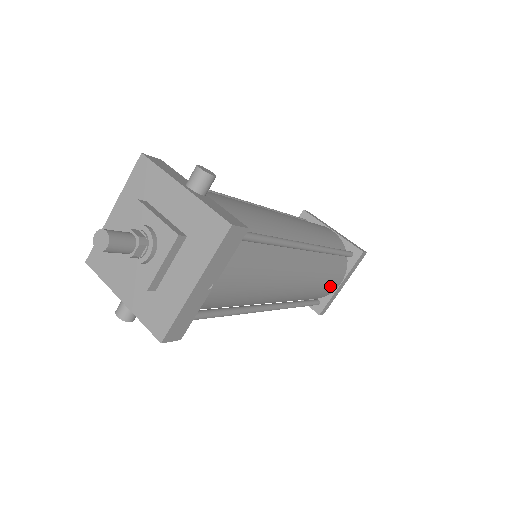
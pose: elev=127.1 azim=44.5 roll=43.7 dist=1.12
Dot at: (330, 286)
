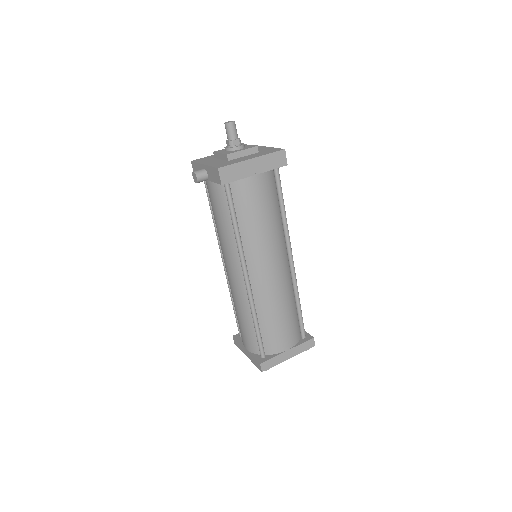
Dot at: (282, 335)
